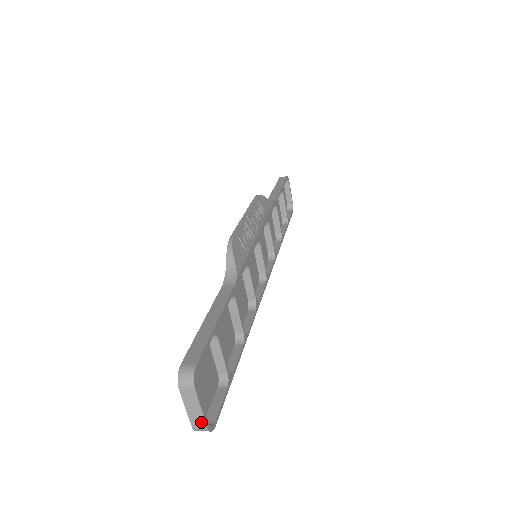
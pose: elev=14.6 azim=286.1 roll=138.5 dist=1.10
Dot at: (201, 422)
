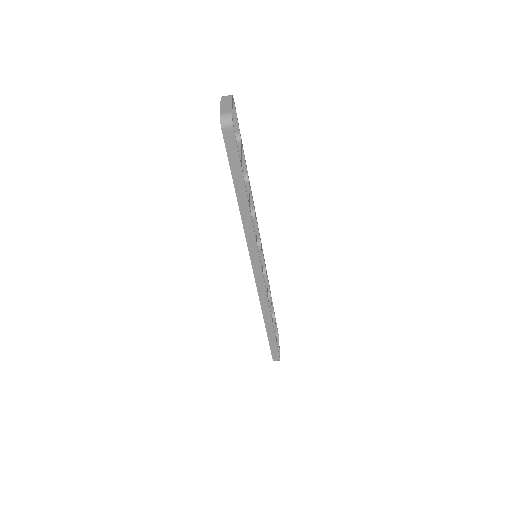
Dot at: (228, 110)
